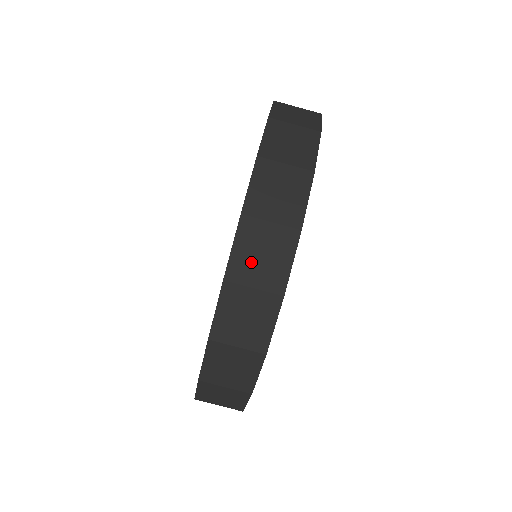
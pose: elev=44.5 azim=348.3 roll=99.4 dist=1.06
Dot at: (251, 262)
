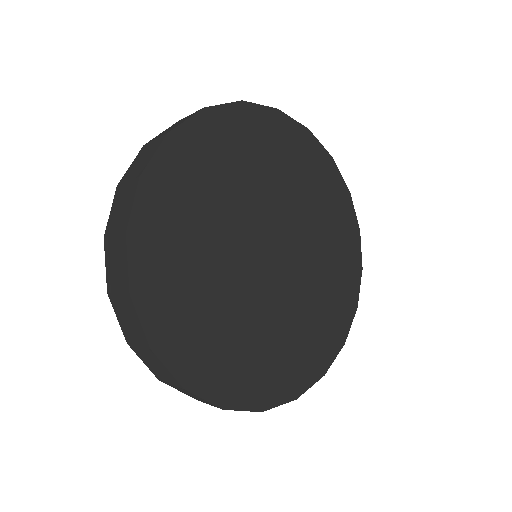
Dot at: (113, 273)
